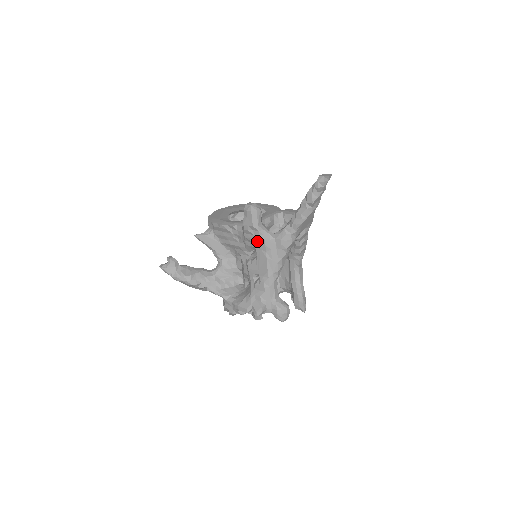
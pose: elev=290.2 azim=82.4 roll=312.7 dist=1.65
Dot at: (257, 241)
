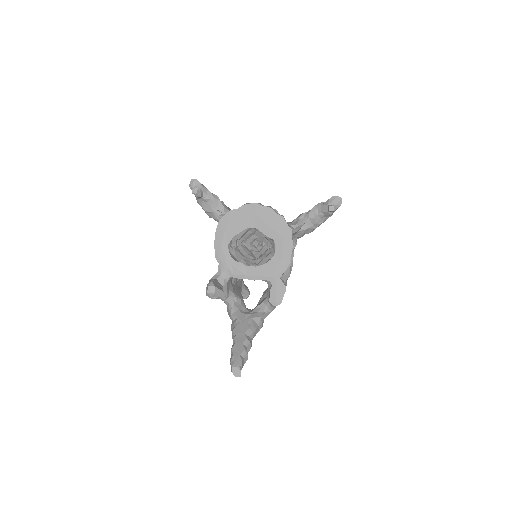
Dot at: occluded
